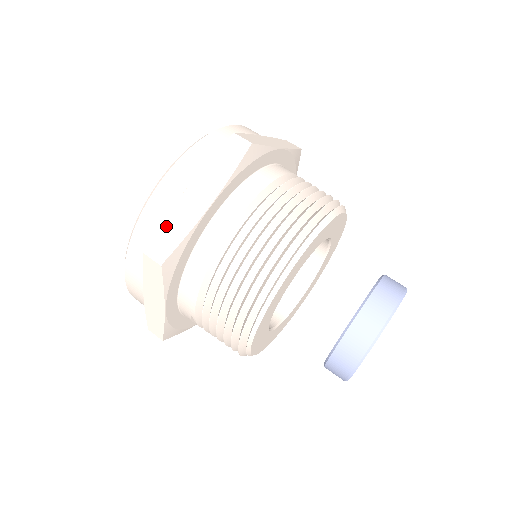
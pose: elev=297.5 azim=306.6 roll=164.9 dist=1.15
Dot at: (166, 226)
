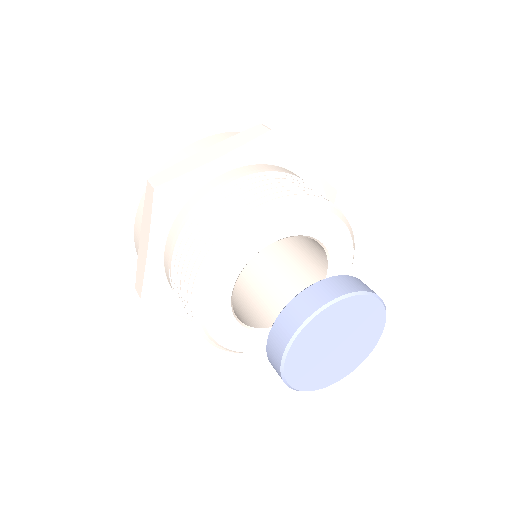
Dot at: (175, 167)
